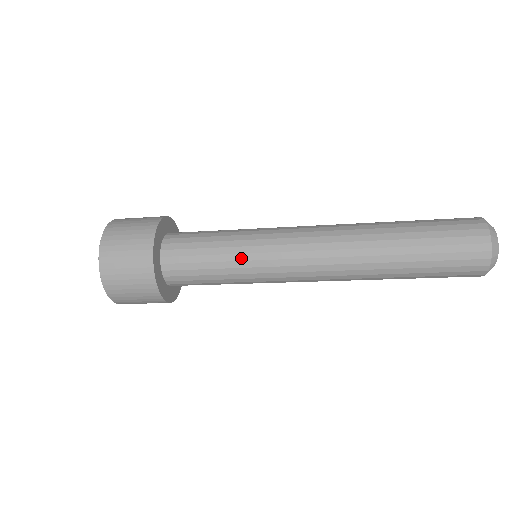
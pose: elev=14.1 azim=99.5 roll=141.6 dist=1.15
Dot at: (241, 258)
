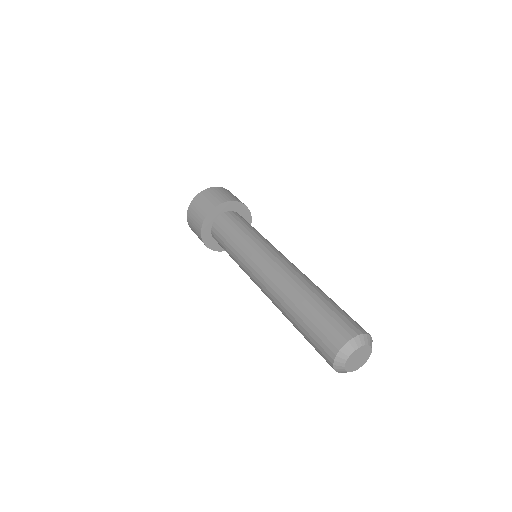
Dot at: occluded
